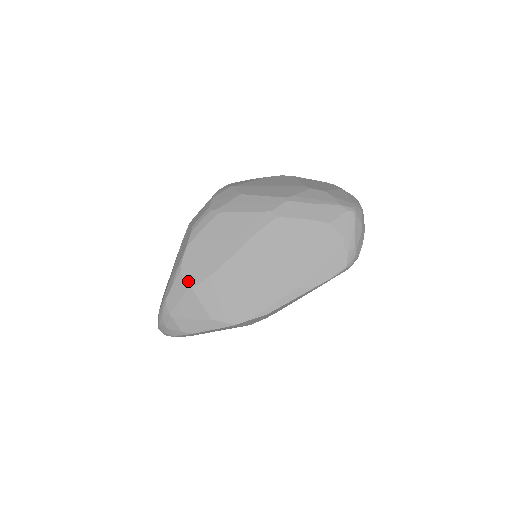
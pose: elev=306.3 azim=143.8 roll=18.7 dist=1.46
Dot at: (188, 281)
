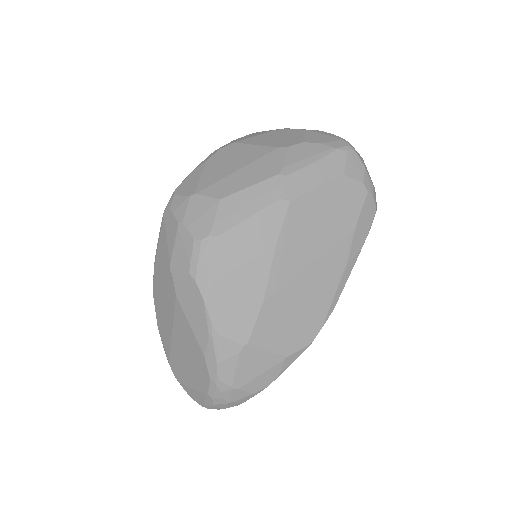
Dot at: (236, 338)
